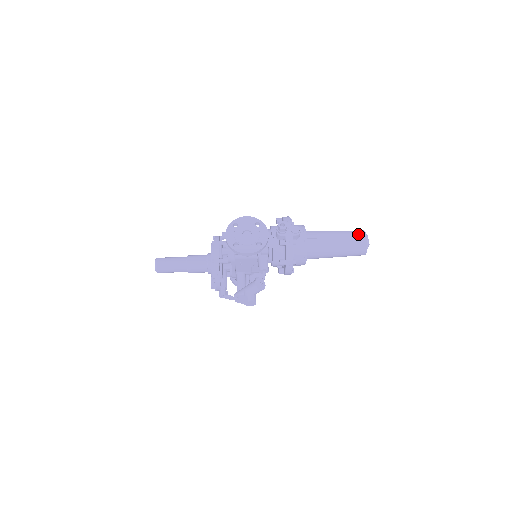
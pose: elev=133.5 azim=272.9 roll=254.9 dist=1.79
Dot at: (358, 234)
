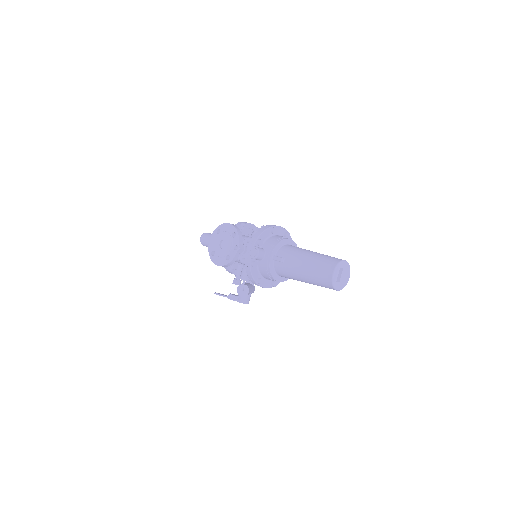
Dot at: (325, 267)
